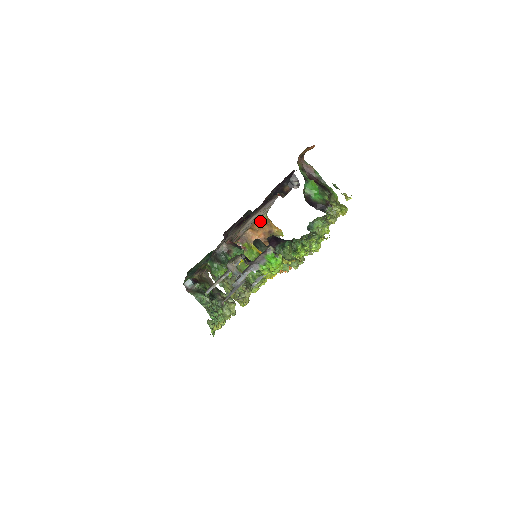
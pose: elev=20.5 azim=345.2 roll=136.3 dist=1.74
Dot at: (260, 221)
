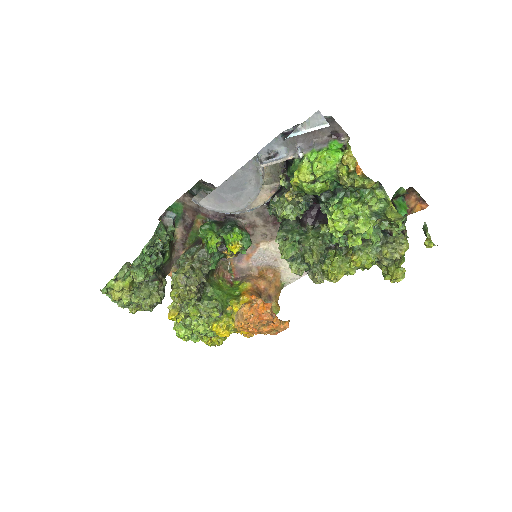
Dot at: (276, 276)
